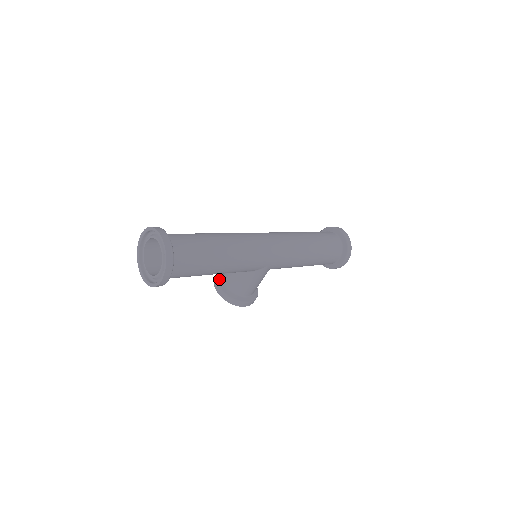
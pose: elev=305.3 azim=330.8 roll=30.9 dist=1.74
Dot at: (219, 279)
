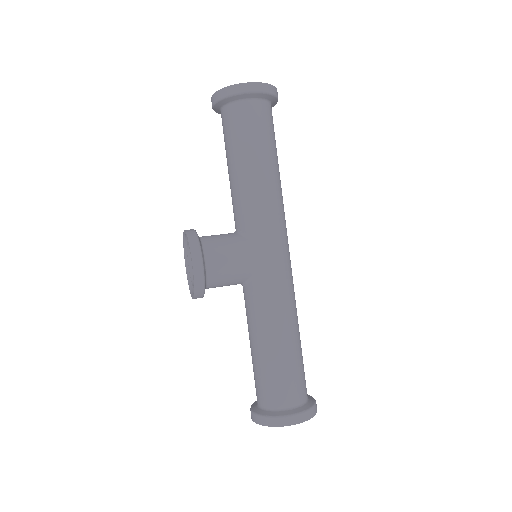
Dot at: occluded
